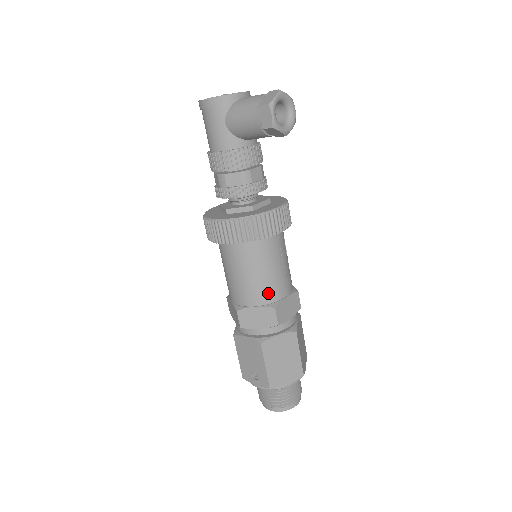
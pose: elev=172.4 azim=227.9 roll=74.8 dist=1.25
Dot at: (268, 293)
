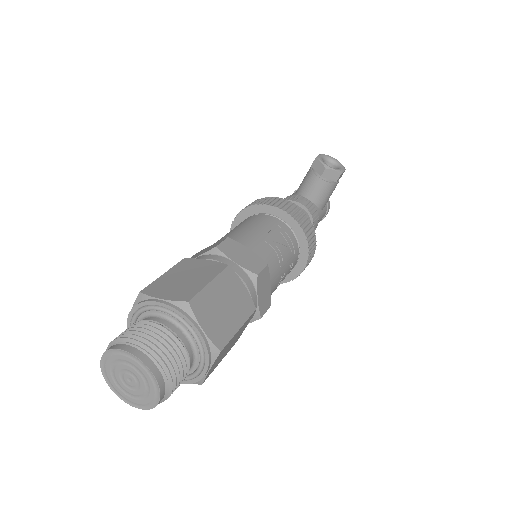
Dot at: (235, 237)
